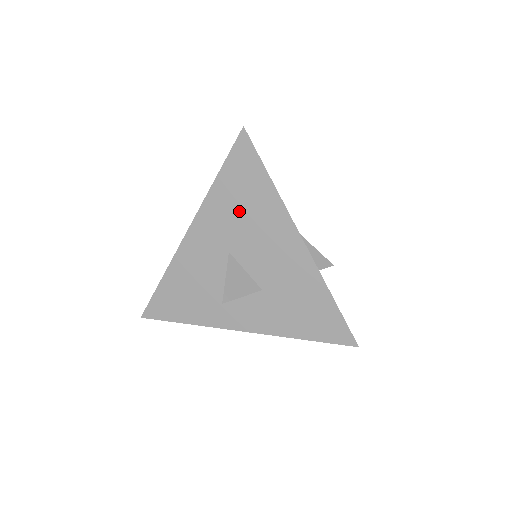
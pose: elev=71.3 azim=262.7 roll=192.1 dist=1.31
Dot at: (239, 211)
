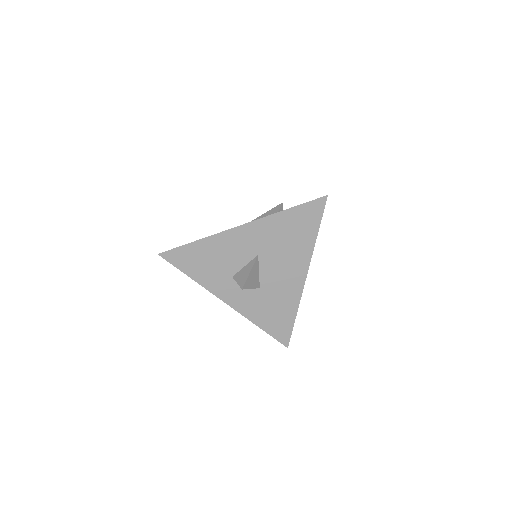
Dot at: (285, 237)
